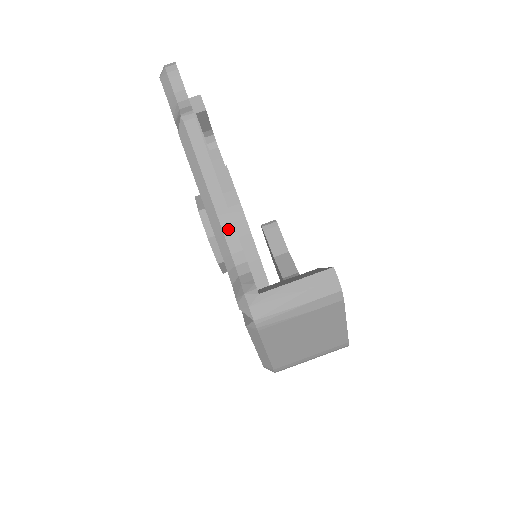
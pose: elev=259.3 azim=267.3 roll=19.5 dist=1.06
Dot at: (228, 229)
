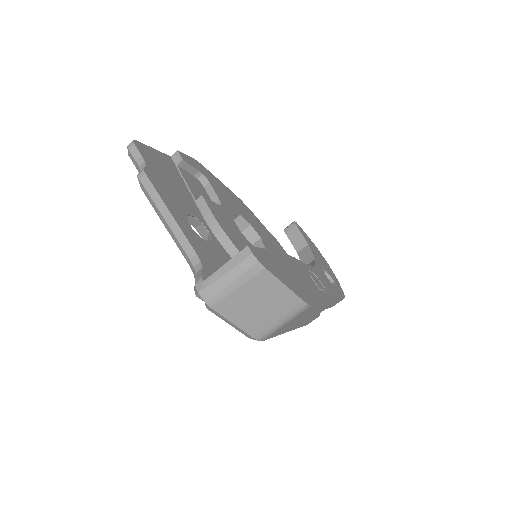
Dot at: (184, 242)
